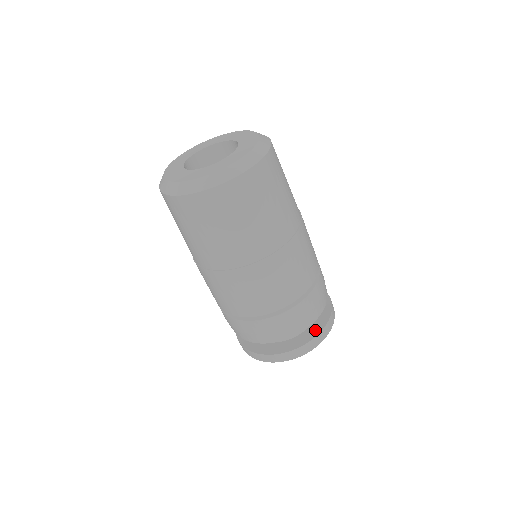
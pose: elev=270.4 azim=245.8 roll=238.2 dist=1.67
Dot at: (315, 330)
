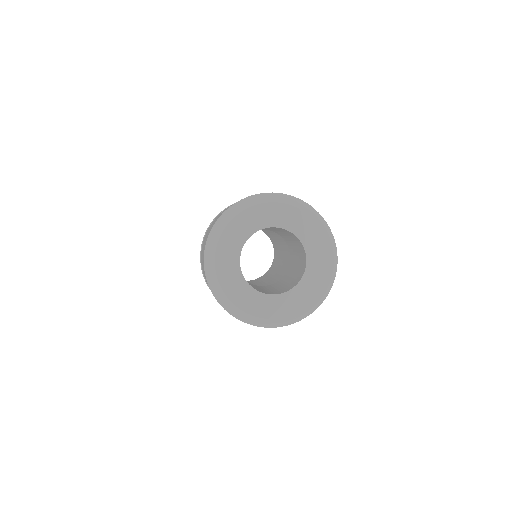
Dot at: occluded
